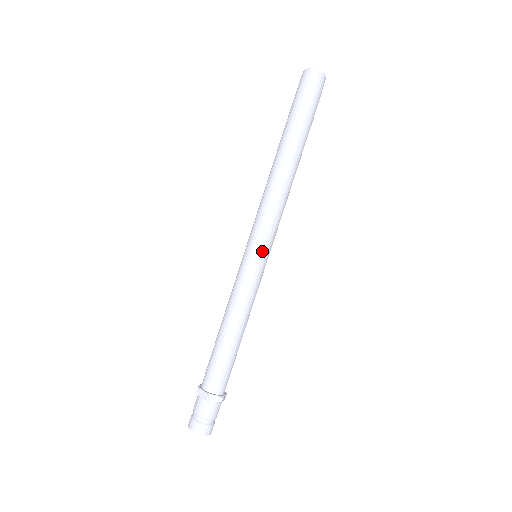
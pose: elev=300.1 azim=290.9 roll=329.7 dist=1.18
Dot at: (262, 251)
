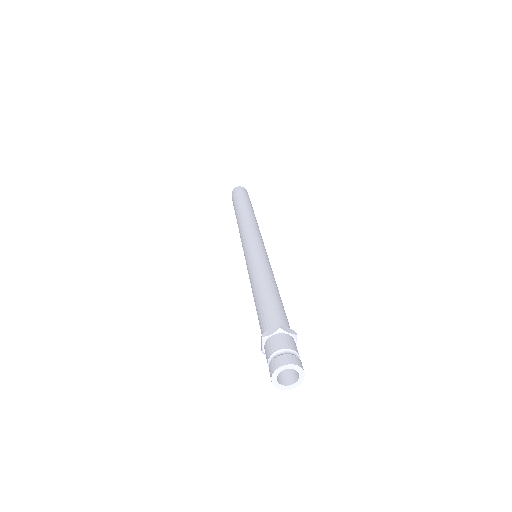
Dot at: (261, 244)
